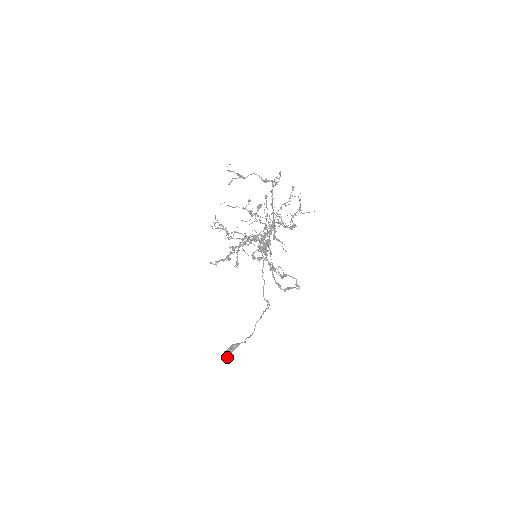
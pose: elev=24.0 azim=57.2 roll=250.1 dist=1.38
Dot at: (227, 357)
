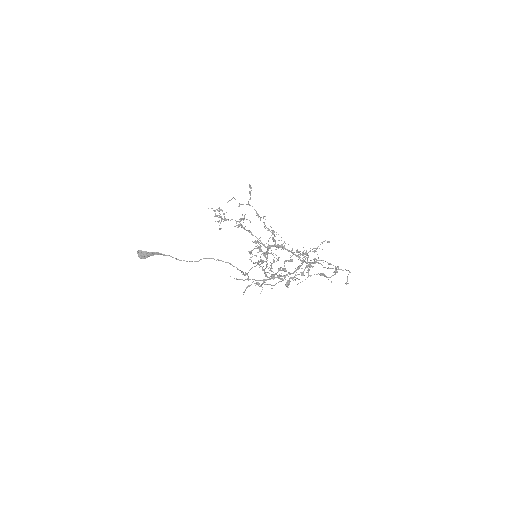
Dot at: occluded
